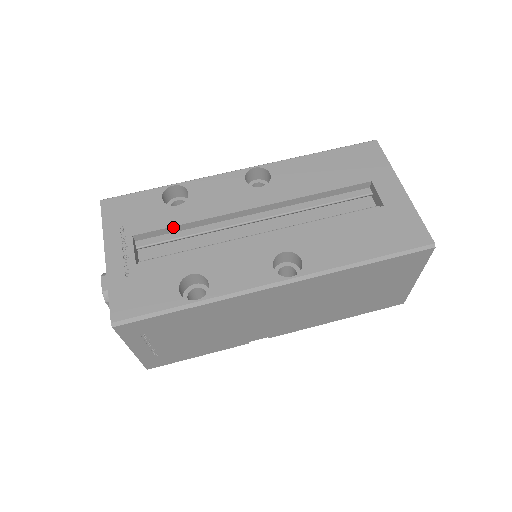
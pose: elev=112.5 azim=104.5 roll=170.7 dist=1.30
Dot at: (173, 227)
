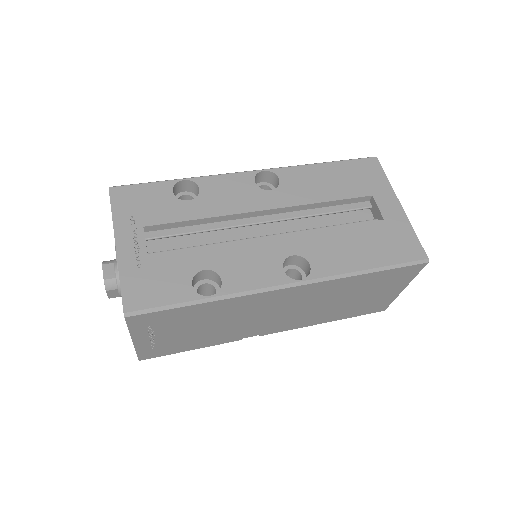
Dot at: (184, 222)
